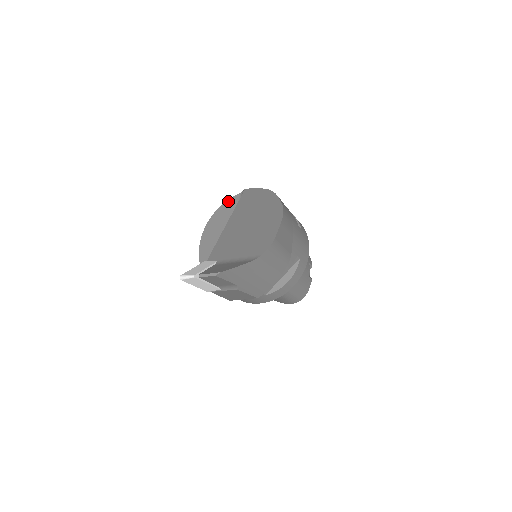
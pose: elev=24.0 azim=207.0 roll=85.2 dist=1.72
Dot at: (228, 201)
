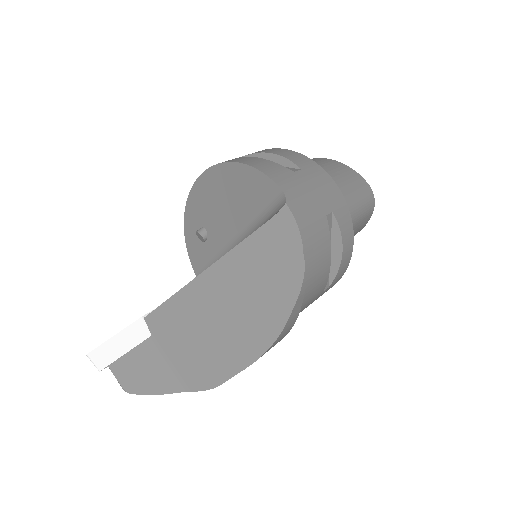
Dot at: (262, 176)
